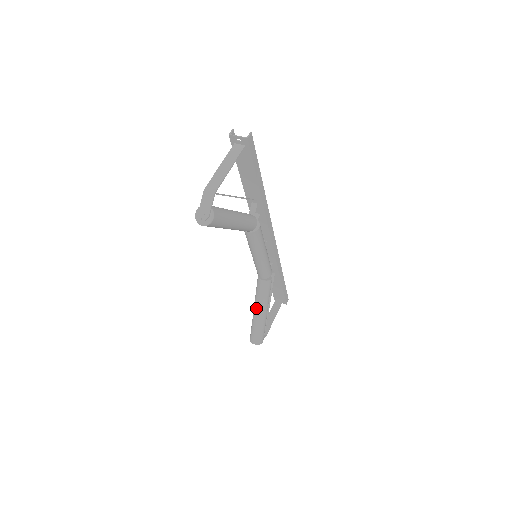
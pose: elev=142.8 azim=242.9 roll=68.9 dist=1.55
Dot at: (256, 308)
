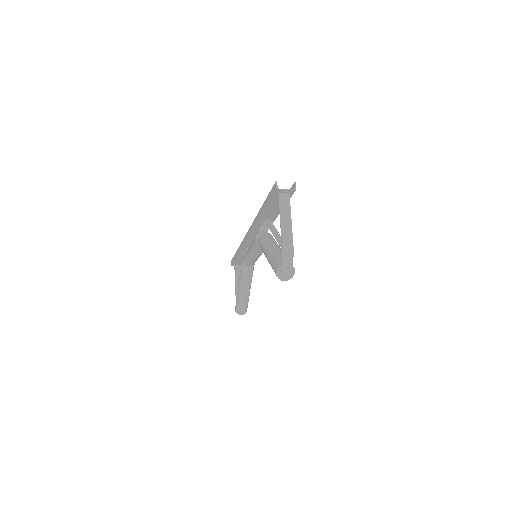
Dot at: (244, 289)
